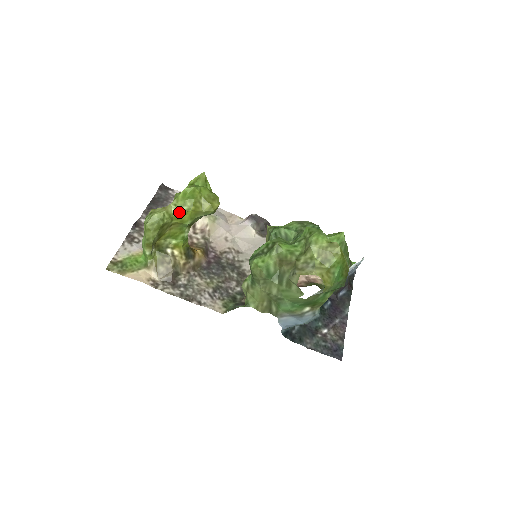
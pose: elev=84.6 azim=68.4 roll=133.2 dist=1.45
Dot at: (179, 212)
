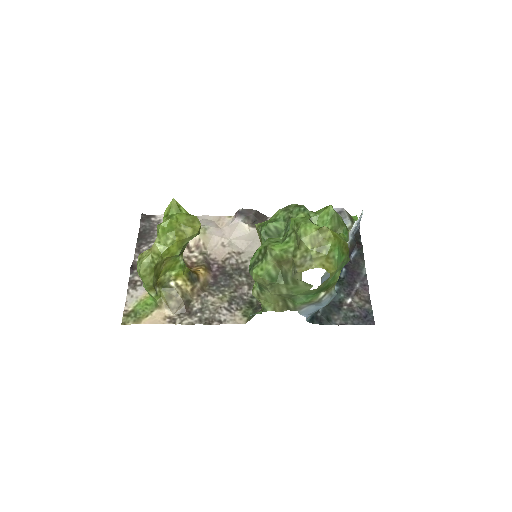
Dot at: (165, 247)
